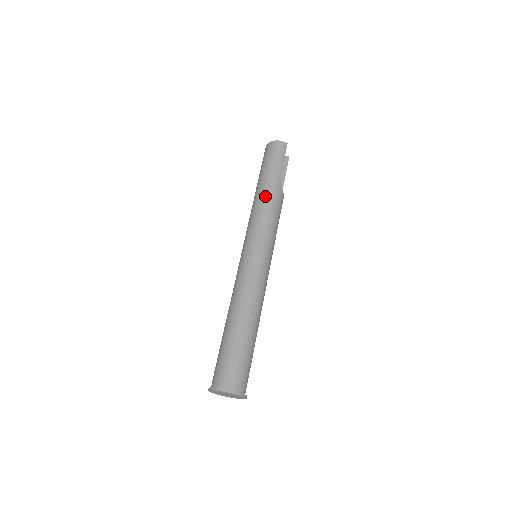
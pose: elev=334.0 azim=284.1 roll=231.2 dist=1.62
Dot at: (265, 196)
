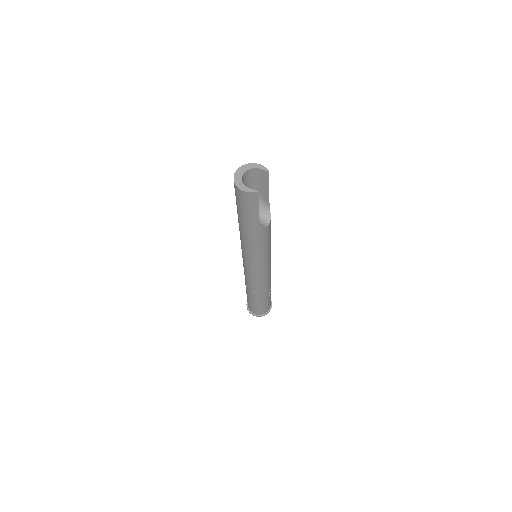
Dot at: (247, 238)
